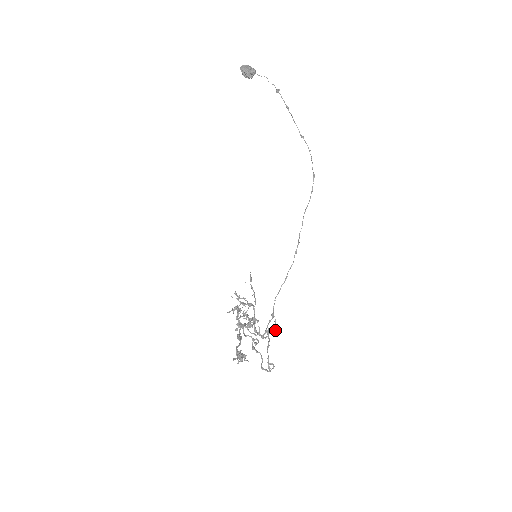
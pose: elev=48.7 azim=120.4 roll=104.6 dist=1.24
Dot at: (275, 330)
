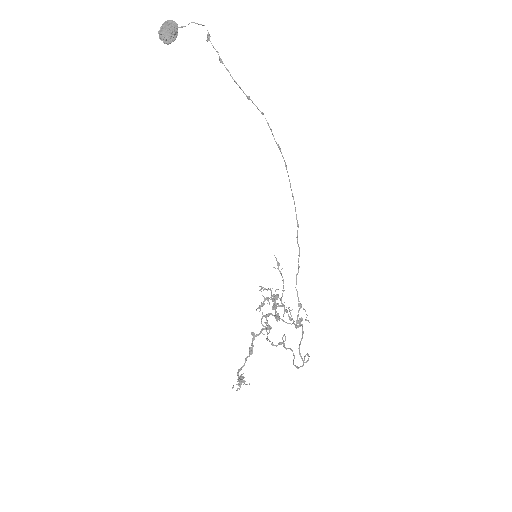
Dot at: (305, 320)
